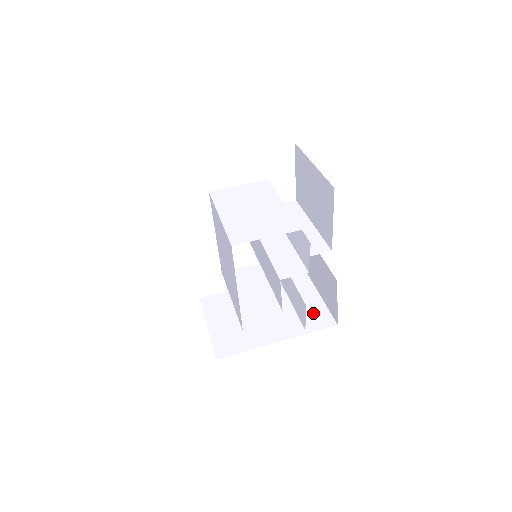
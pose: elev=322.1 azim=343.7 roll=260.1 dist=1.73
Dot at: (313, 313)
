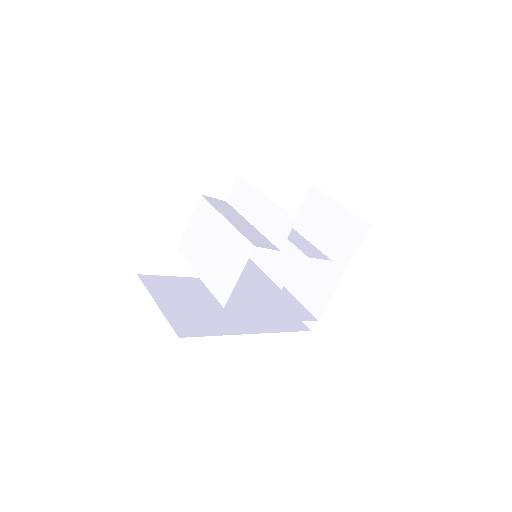
Dot at: (346, 228)
